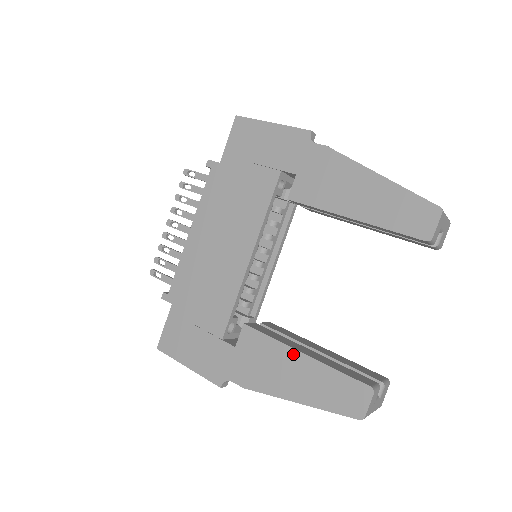
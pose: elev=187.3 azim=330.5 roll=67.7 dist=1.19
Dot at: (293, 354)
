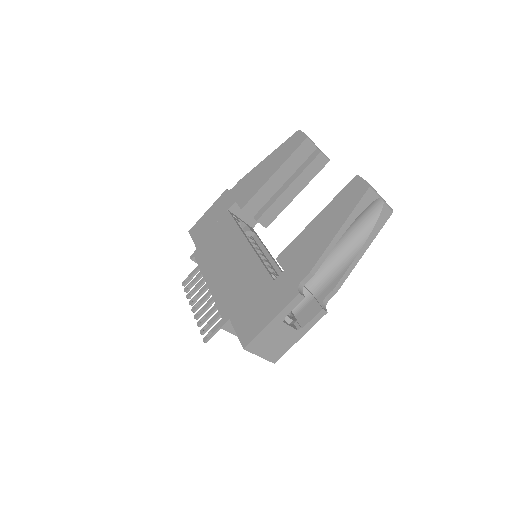
Dot at: (311, 225)
